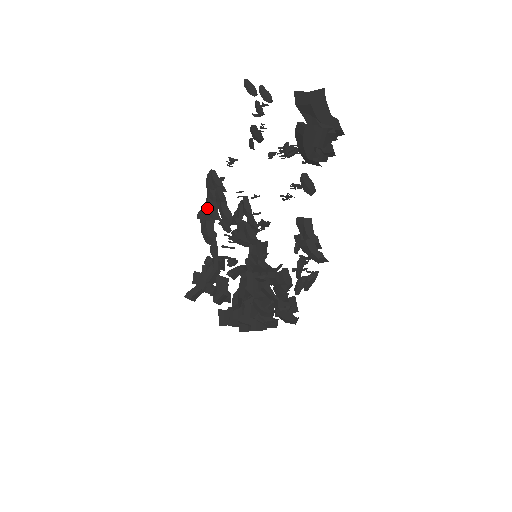
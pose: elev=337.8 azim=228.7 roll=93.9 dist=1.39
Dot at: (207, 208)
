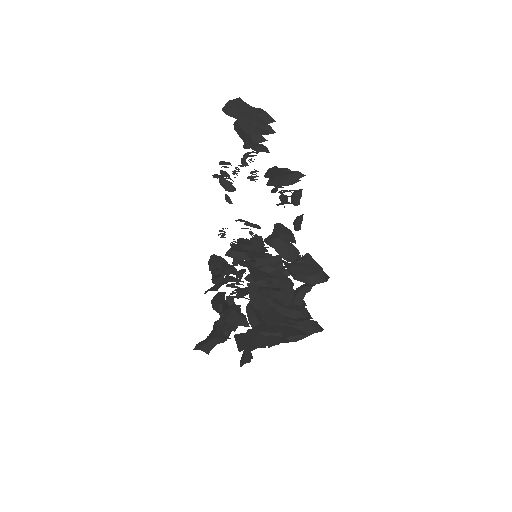
Dot at: (212, 281)
